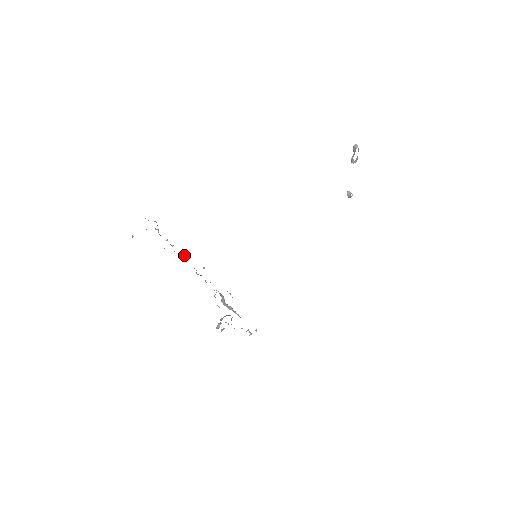
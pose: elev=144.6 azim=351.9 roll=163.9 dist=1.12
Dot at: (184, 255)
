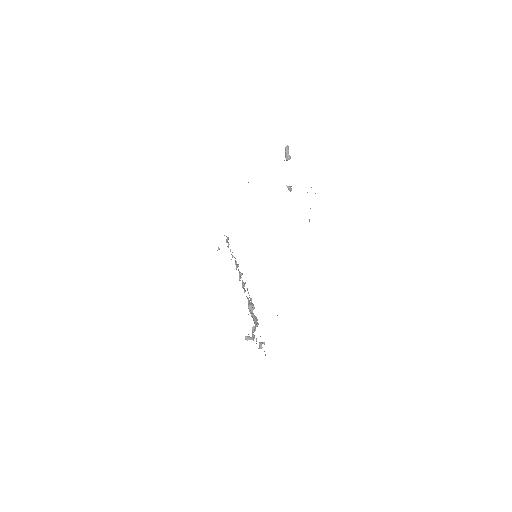
Dot at: (236, 263)
